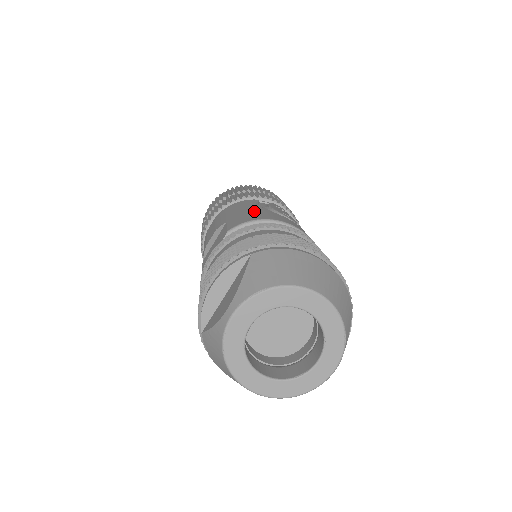
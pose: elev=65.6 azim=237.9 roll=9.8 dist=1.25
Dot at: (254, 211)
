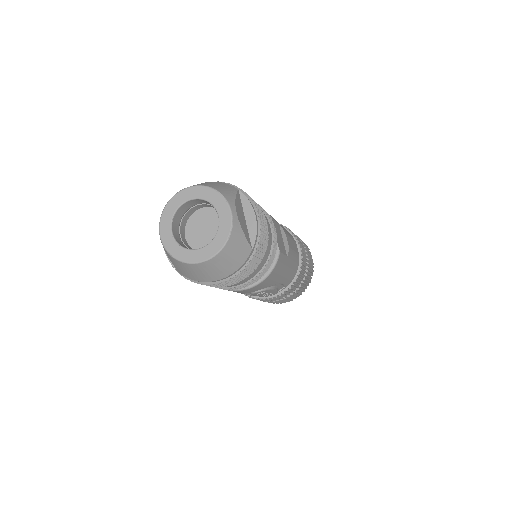
Dot at: occluded
